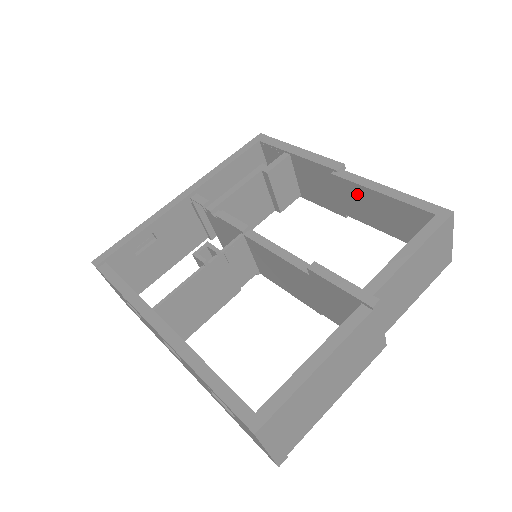
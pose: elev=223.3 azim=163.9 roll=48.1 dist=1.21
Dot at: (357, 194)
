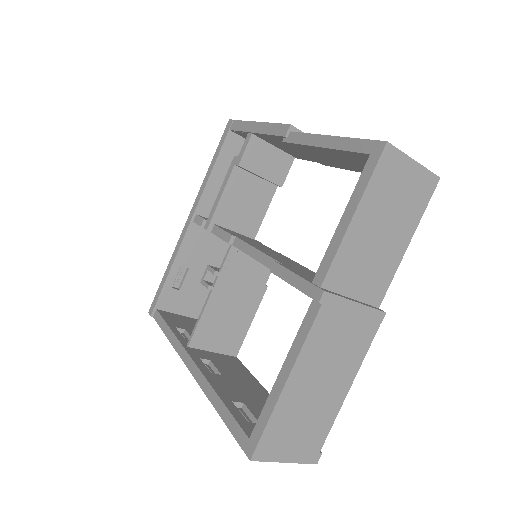
Dot at: (313, 151)
